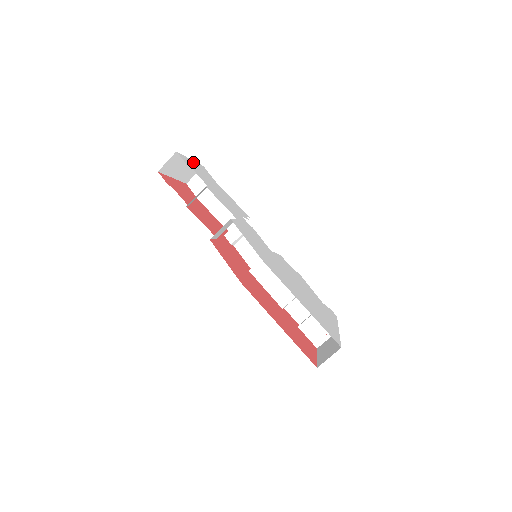
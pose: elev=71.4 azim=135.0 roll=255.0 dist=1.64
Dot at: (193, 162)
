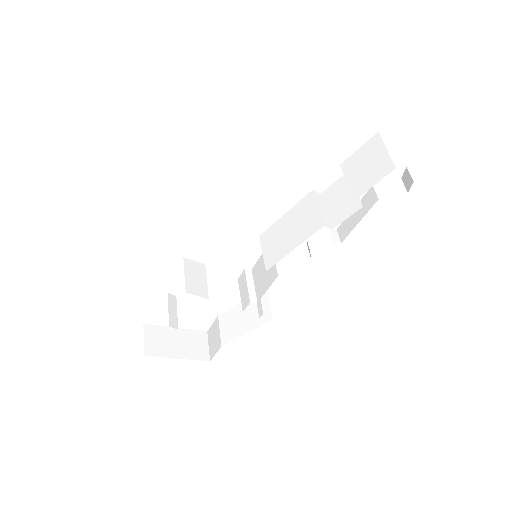
Dot at: occluded
